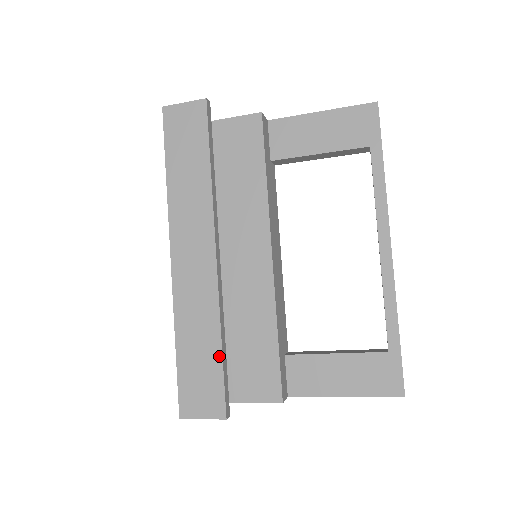
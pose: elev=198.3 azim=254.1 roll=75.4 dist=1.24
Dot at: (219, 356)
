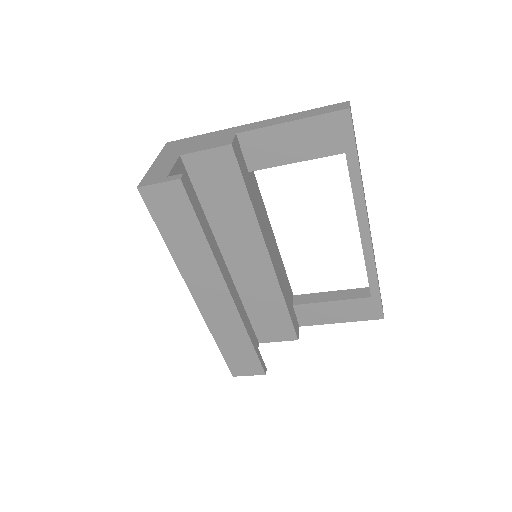
Dot at: (251, 347)
